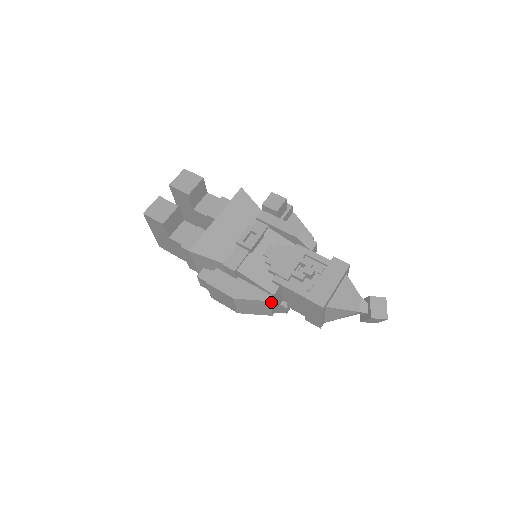
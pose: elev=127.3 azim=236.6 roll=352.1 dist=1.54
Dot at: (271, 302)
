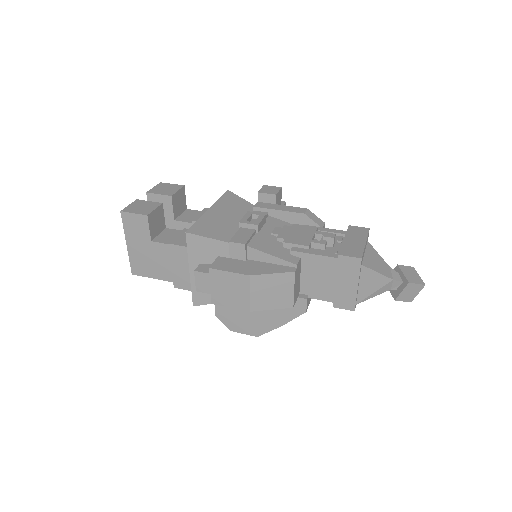
Dot at: (294, 276)
